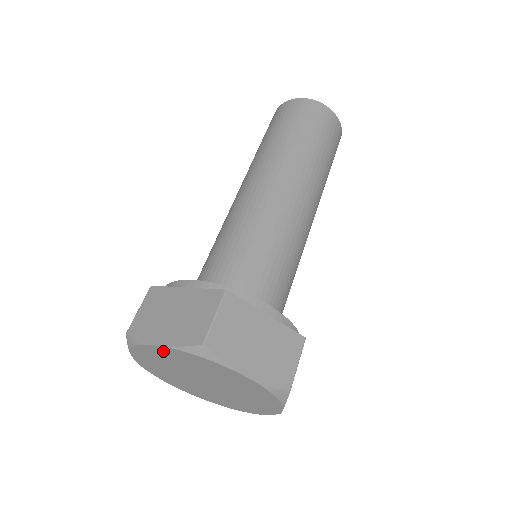
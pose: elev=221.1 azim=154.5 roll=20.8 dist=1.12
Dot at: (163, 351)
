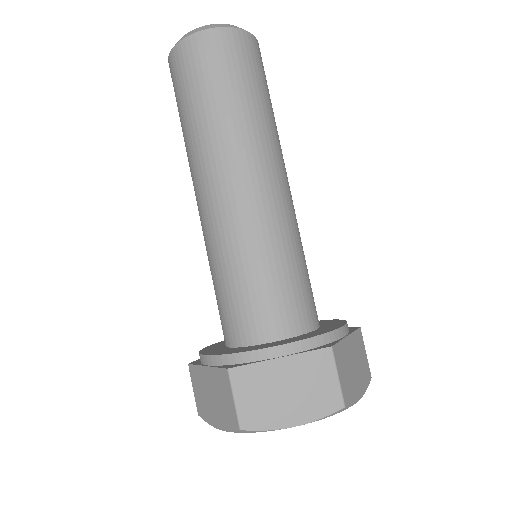
Dot at: occluded
